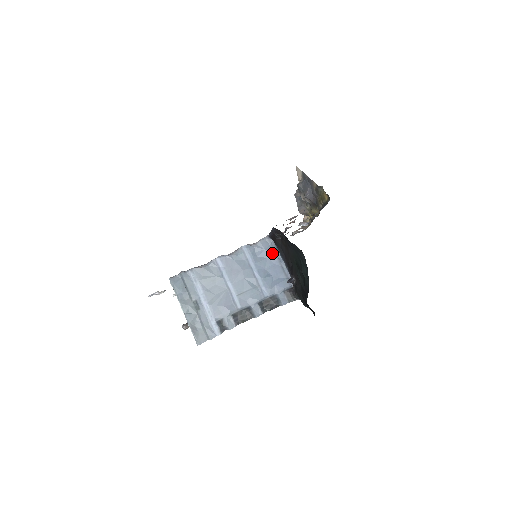
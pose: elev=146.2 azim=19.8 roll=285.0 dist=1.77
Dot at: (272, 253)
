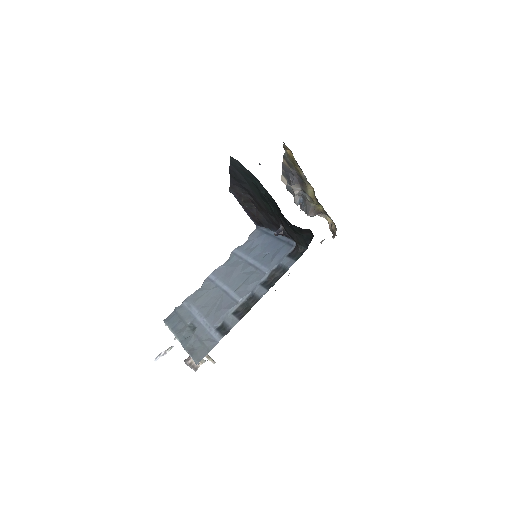
Dot at: (264, 236)
